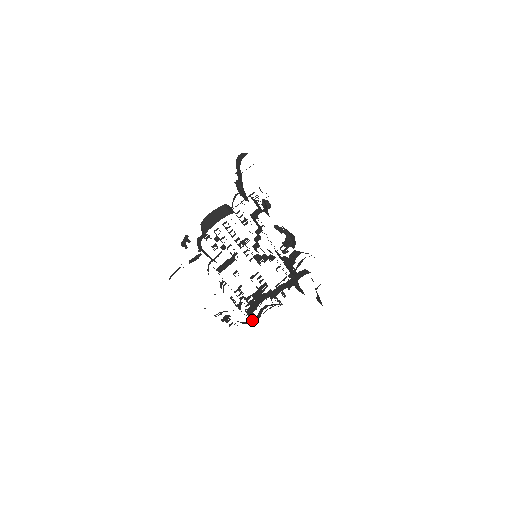
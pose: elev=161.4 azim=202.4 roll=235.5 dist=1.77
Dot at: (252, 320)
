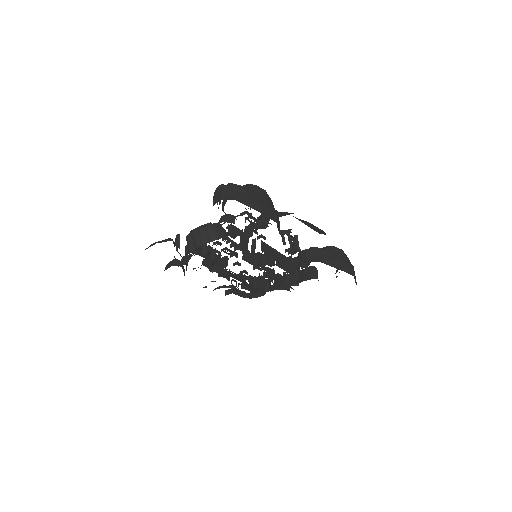
Dot at: (257, 294)
